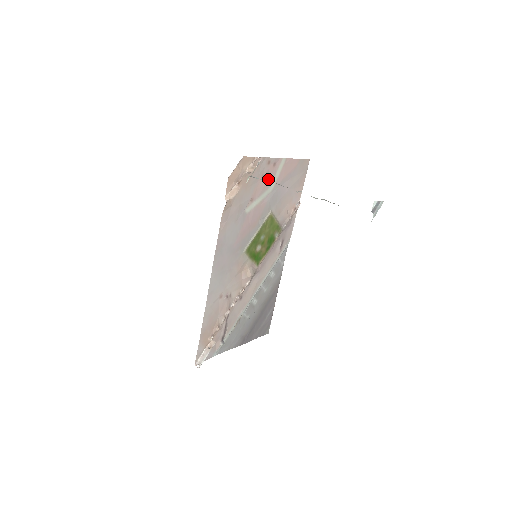
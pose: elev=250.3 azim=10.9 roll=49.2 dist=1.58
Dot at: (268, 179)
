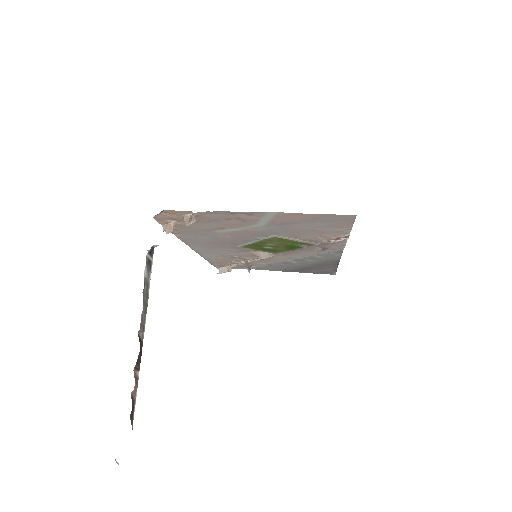
Dot at: (245, 220)
